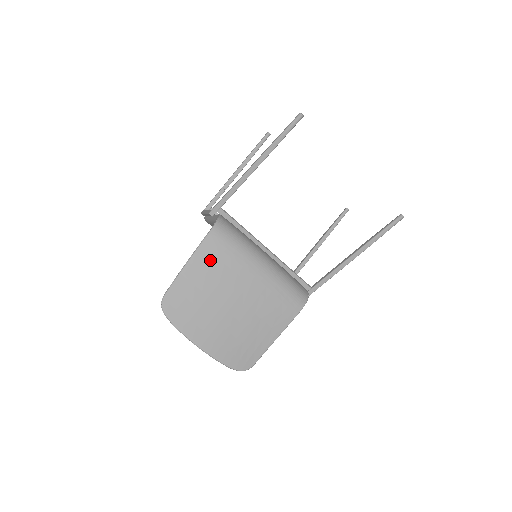
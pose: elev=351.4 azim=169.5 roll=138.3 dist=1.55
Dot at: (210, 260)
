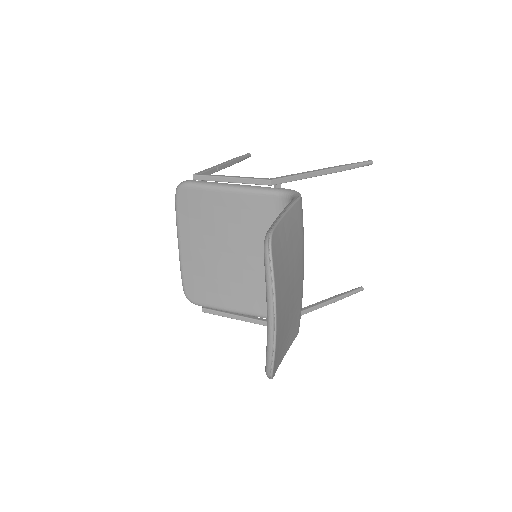
Dot at: (296, 226)
